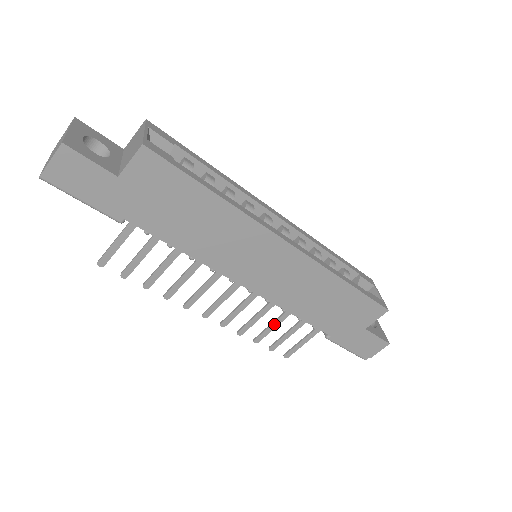
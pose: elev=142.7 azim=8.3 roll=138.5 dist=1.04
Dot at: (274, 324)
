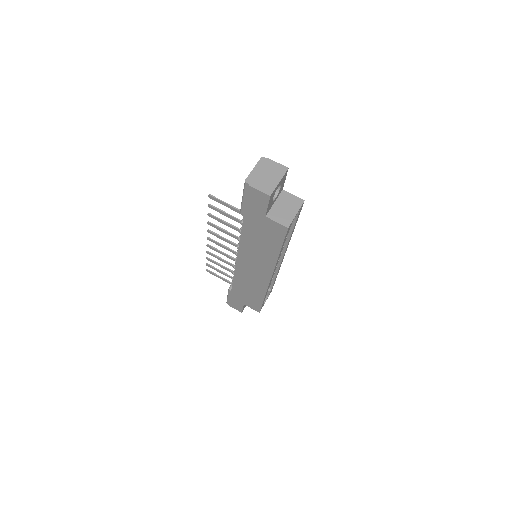
Dot at: (223, 267)
